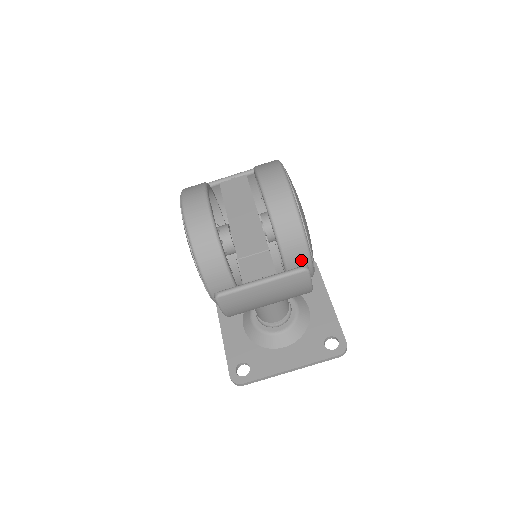
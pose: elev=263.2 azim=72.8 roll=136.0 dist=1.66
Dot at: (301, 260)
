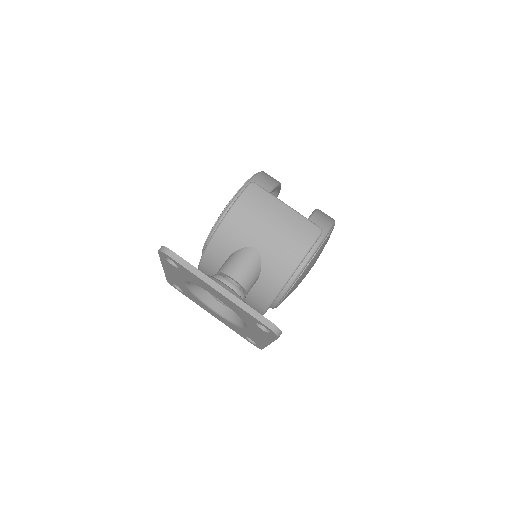
Dot at: occluded
